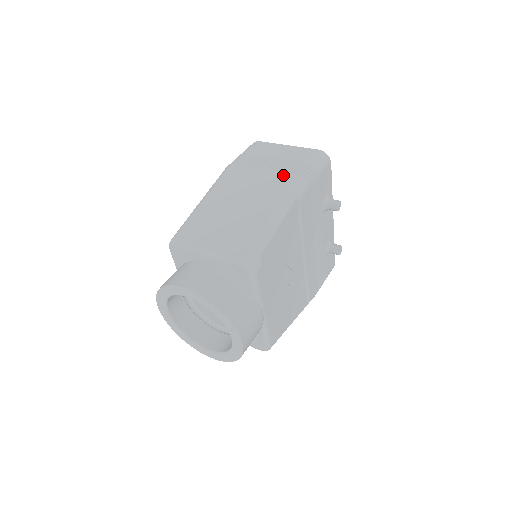
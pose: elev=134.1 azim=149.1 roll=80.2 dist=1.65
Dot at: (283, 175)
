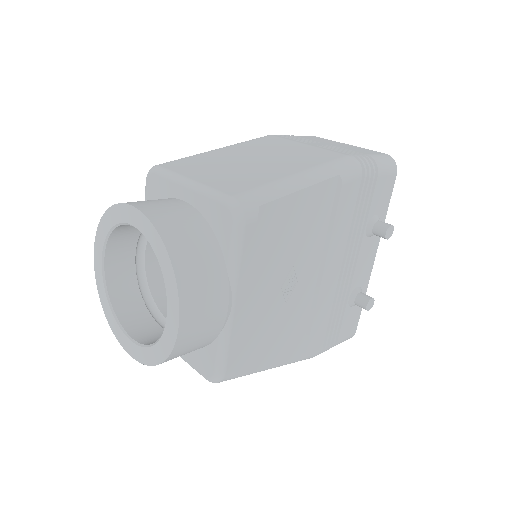
Dot at: (331, 151)
